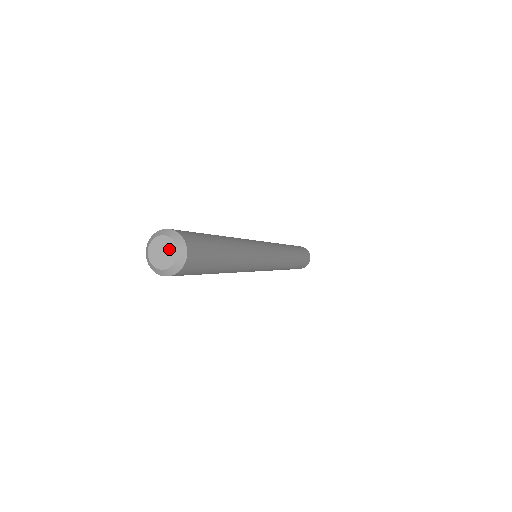
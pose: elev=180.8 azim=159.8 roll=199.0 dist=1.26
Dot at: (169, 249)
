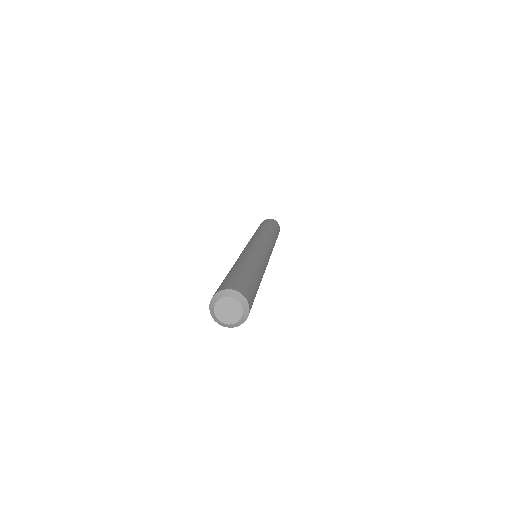
Dot at: (234, 307)
